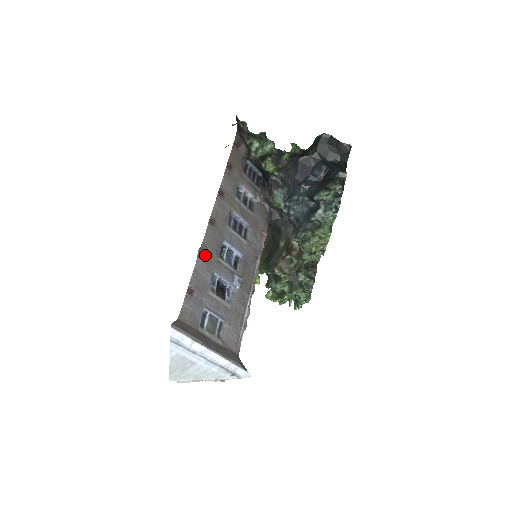
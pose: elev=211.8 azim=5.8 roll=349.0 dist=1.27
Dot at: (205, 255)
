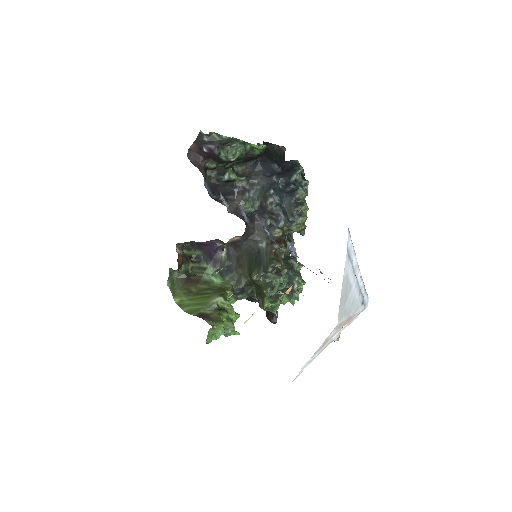
Dot at: occluded
